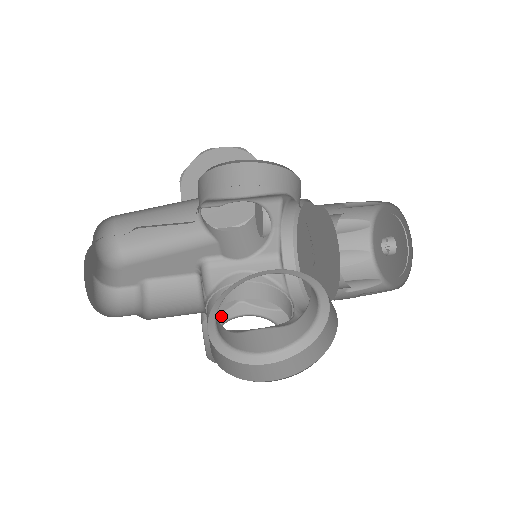
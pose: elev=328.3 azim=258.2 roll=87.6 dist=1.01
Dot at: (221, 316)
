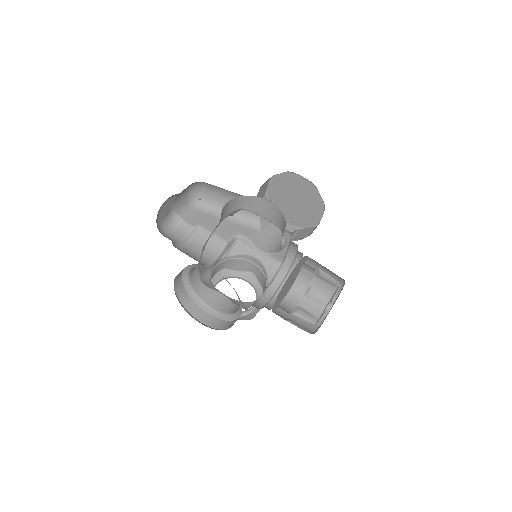
Dot at: (236, 272)
